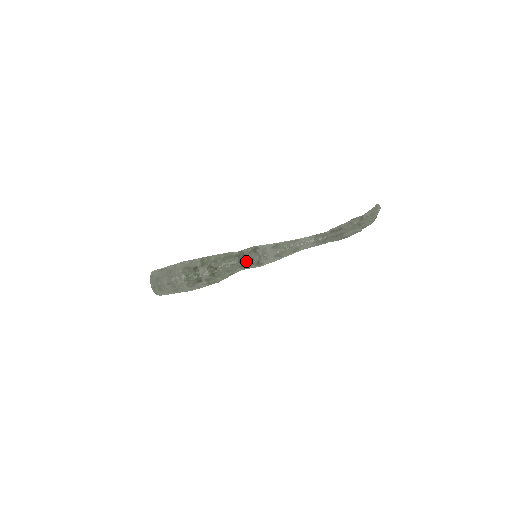
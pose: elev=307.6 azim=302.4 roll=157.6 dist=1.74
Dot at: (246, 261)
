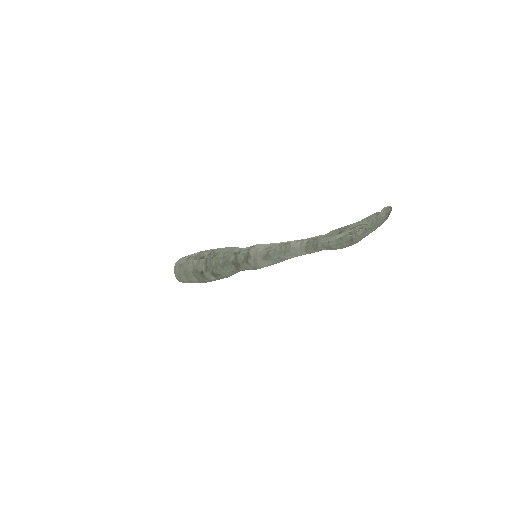
Dot at: occluded
